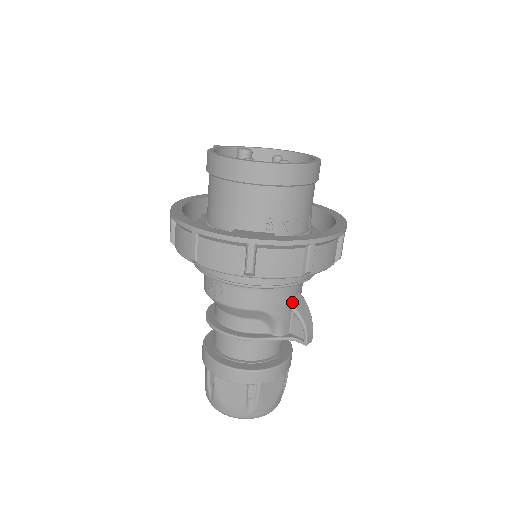
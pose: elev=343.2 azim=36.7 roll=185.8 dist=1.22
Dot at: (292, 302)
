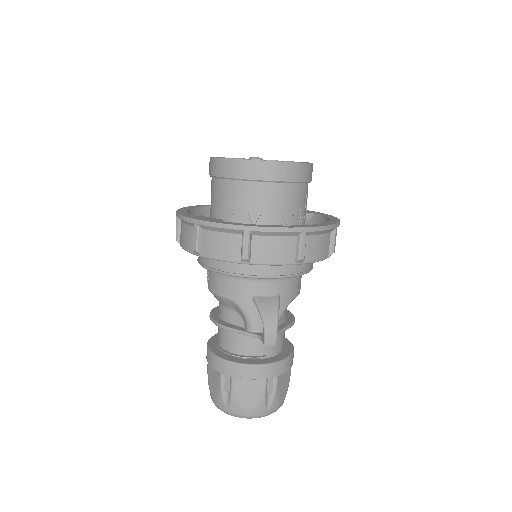
Dot at: (259, 298)
